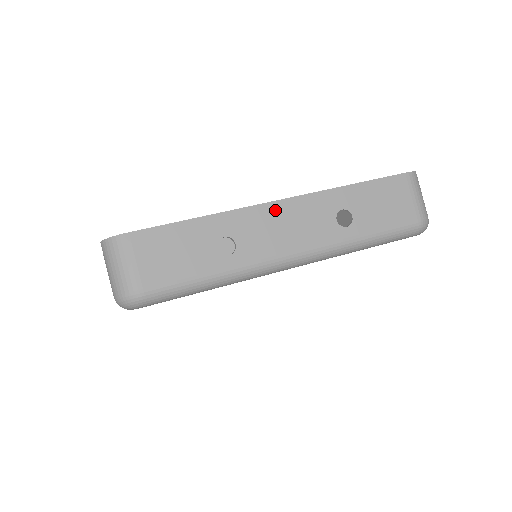
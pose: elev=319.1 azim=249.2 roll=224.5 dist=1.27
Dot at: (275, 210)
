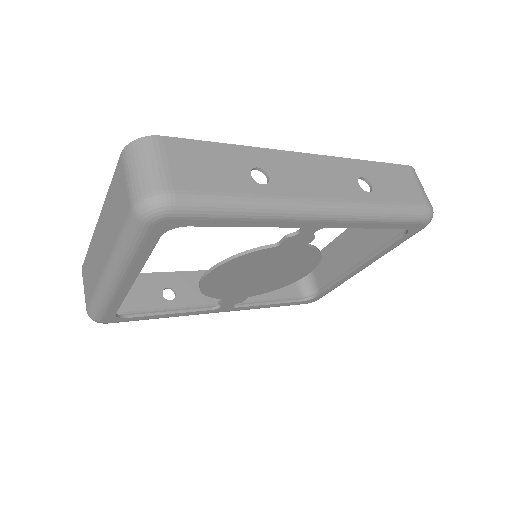
Dot at: (303, 160)
